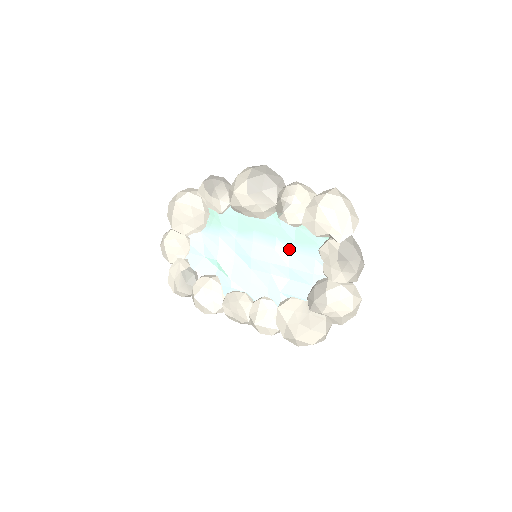
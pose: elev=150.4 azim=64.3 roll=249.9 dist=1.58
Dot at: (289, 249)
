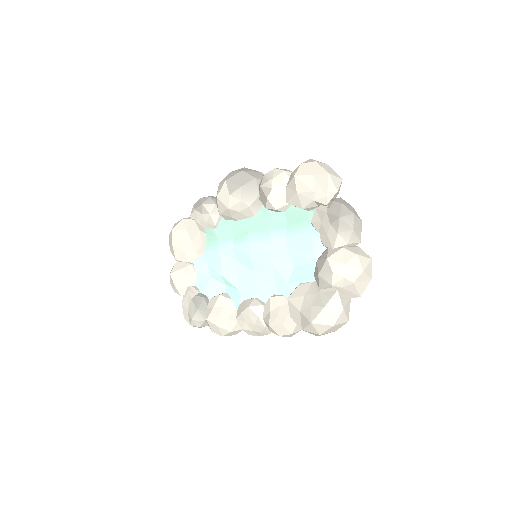
Dot at: (284, 236)
